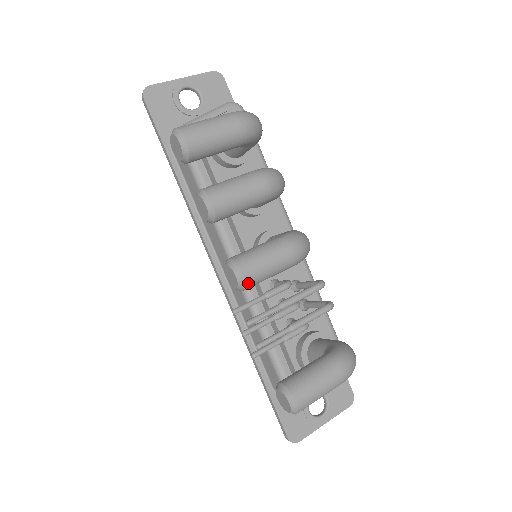
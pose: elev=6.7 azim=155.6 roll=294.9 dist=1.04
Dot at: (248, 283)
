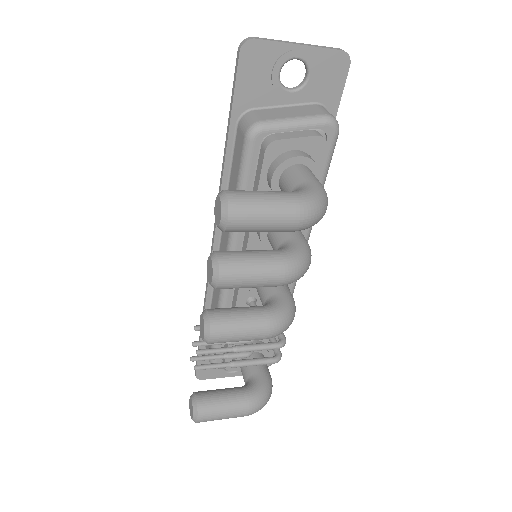
Dot at: (212, 343)
